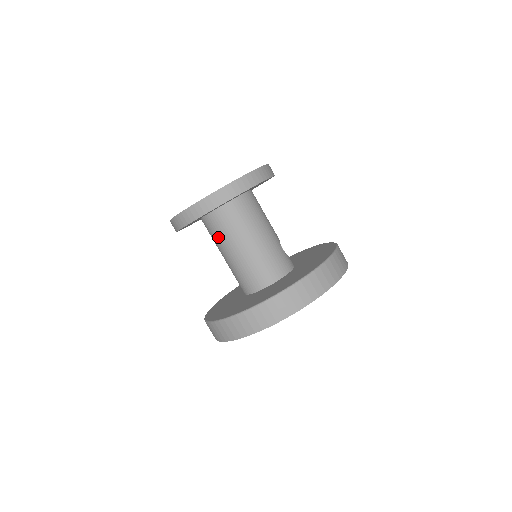
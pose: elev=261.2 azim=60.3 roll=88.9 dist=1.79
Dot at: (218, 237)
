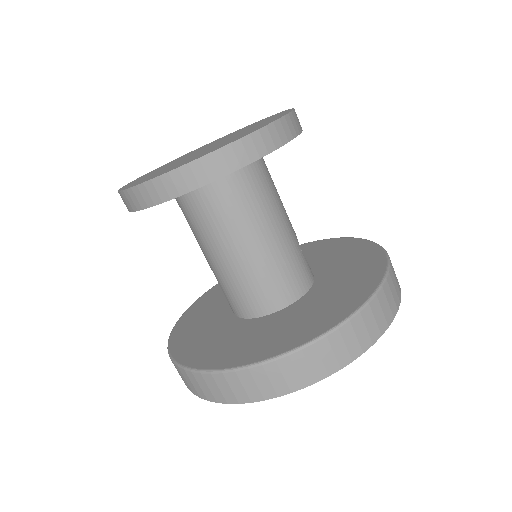
Dot at: (202, 226)
